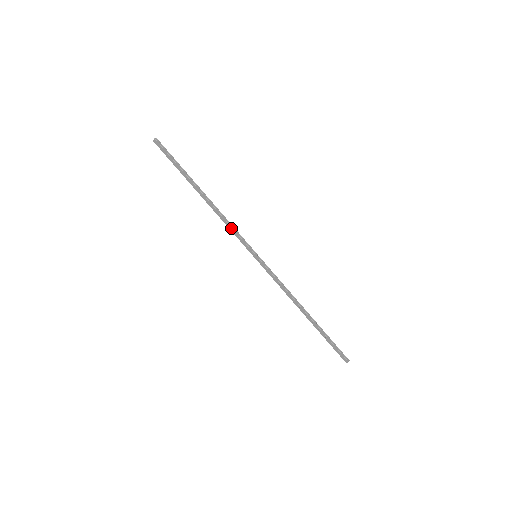
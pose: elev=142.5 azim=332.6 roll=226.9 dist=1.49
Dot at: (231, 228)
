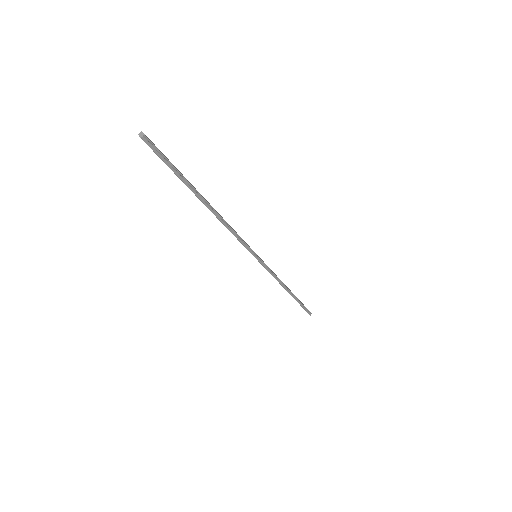
Dot at: occluded
